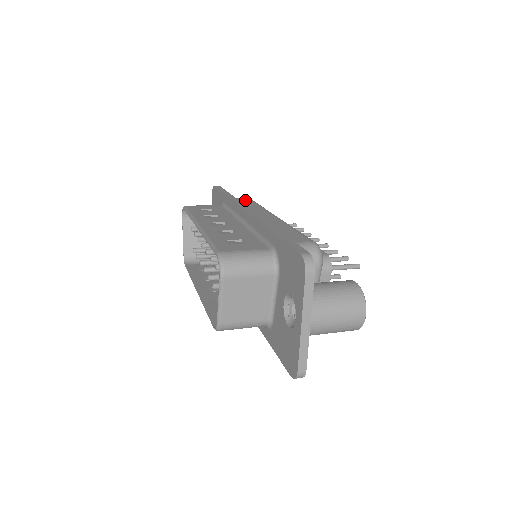
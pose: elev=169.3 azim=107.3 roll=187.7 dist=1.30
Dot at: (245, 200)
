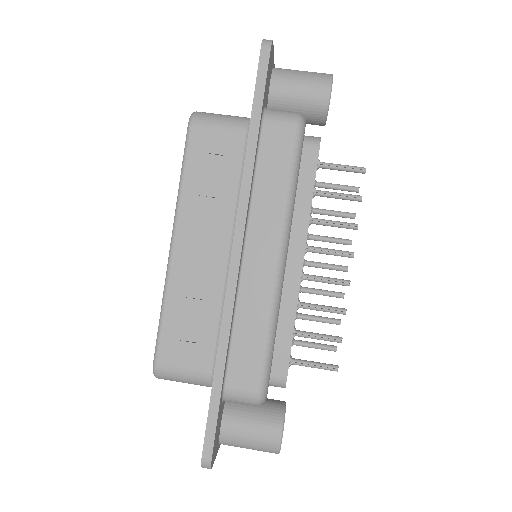
Dot at: (281, 144)
